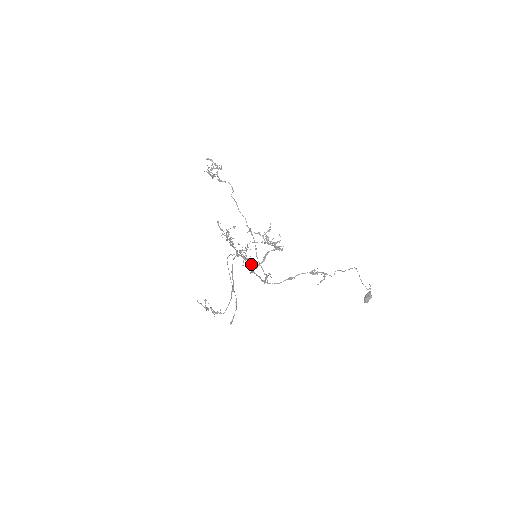
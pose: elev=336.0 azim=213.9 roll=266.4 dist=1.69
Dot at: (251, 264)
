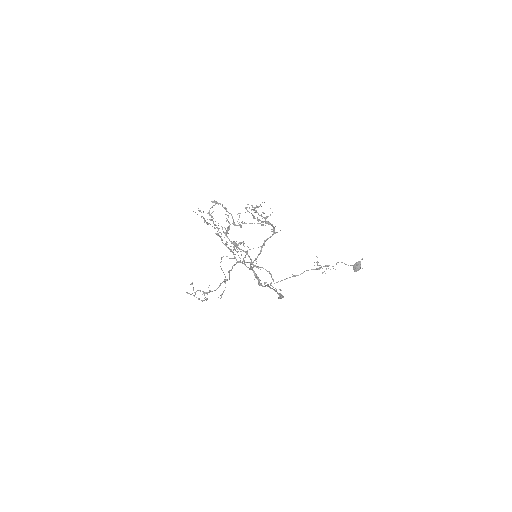
Dot at: (258, 279)
